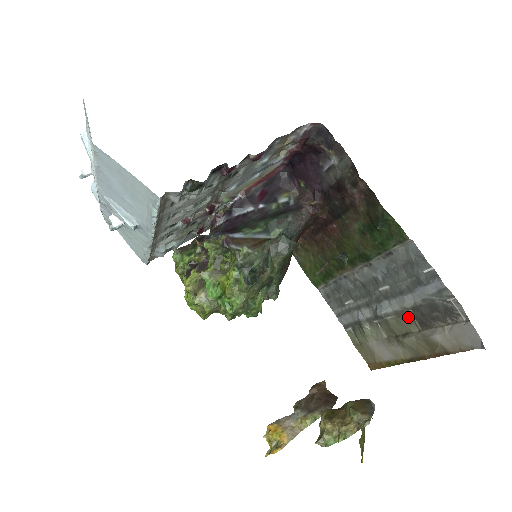
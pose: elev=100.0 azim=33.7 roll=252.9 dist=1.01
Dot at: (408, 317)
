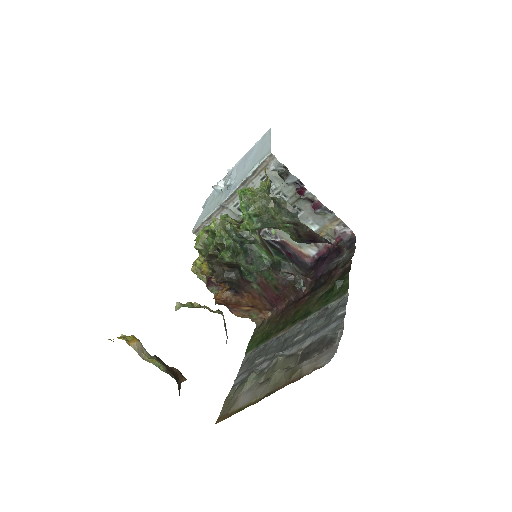
Dot at: (296, 357)
